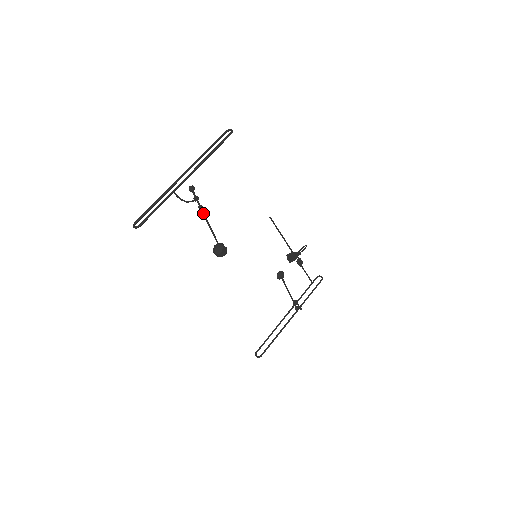
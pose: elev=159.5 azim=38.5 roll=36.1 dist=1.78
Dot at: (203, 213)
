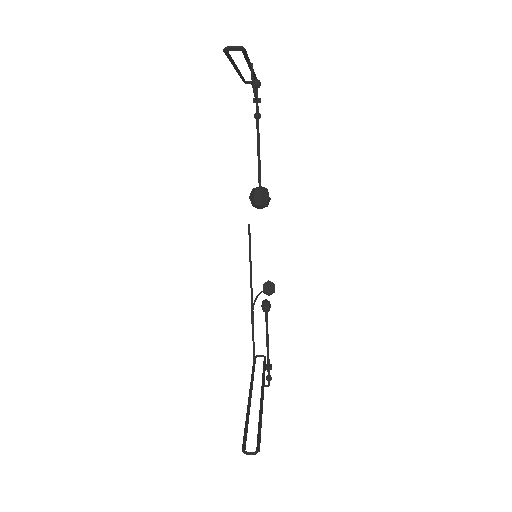
Dot at: (258, 126)
